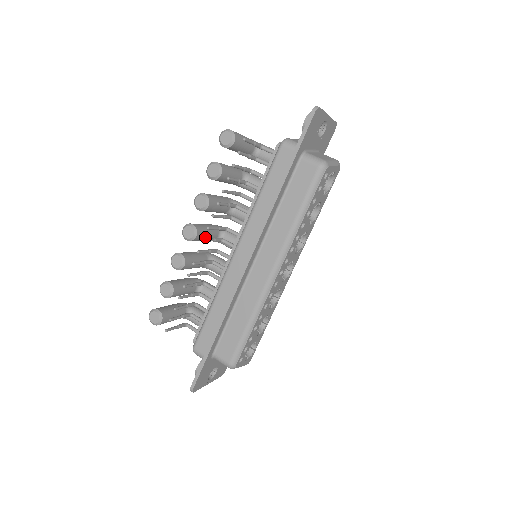
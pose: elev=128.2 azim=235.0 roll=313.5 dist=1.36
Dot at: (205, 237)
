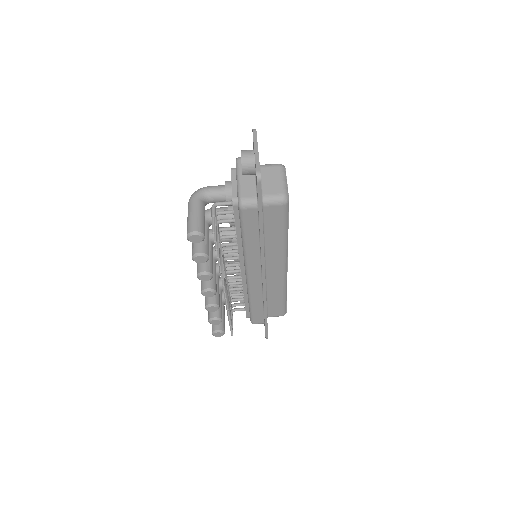
Dot at: occluded
